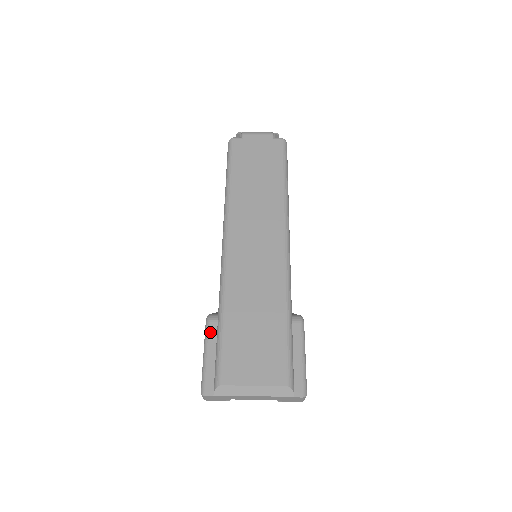
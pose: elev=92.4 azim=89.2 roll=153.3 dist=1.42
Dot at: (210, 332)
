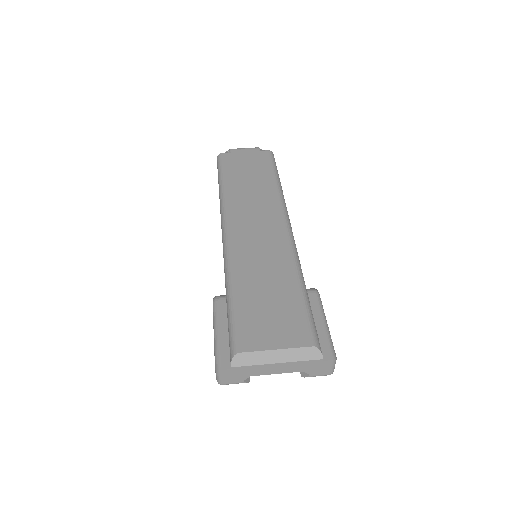
Dot at: (219, 309)
